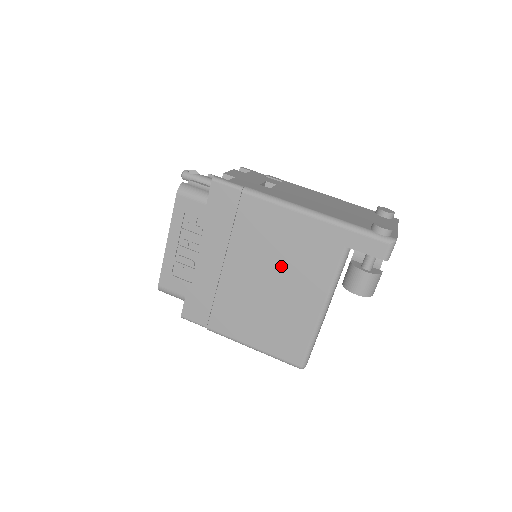
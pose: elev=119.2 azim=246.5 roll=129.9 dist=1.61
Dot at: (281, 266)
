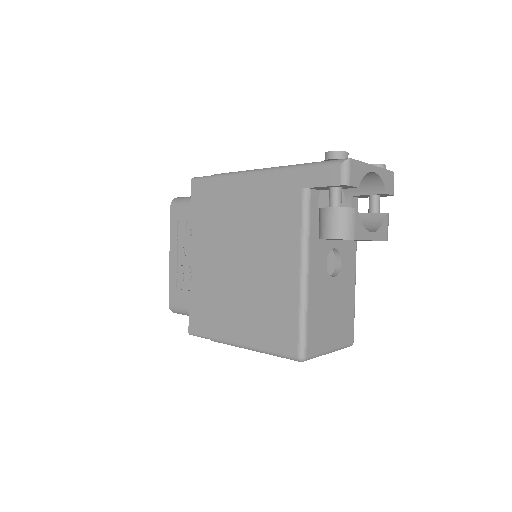
Dot at: (254, 237)
